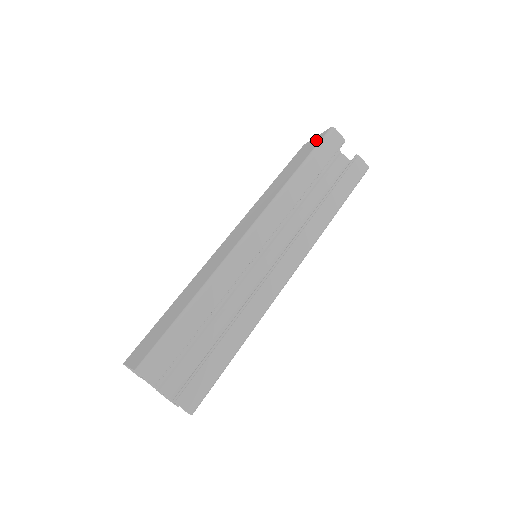
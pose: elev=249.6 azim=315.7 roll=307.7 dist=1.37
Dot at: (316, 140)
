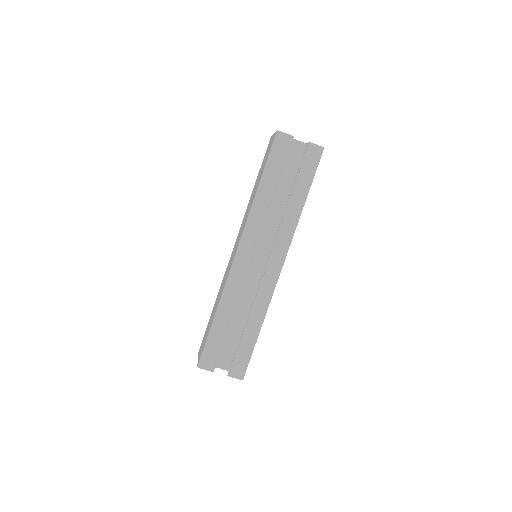
Dot at: (271, 143)
